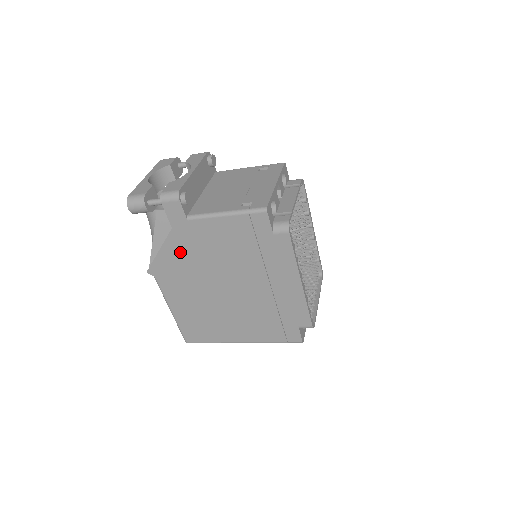
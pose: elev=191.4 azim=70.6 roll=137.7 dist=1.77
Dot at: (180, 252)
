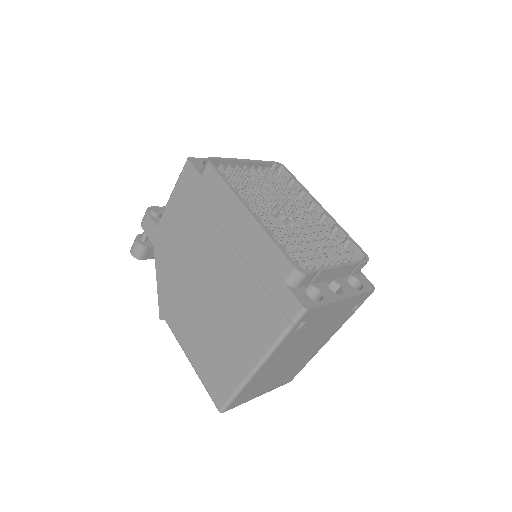
Dot at: (166, 269)
